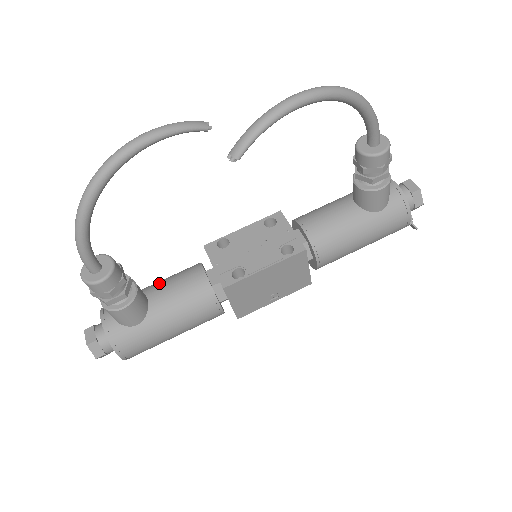
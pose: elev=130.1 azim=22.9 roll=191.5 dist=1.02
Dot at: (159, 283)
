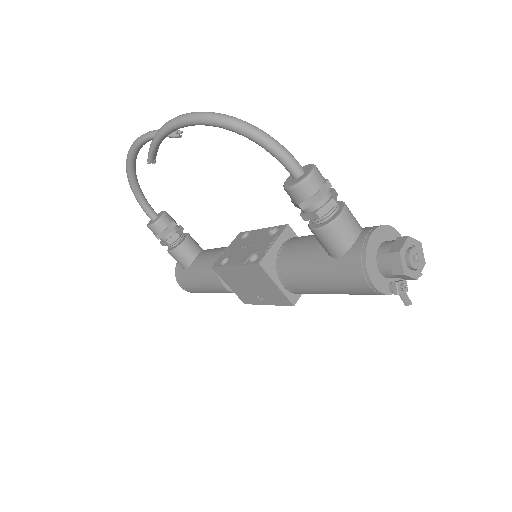
Dot at: occluded
